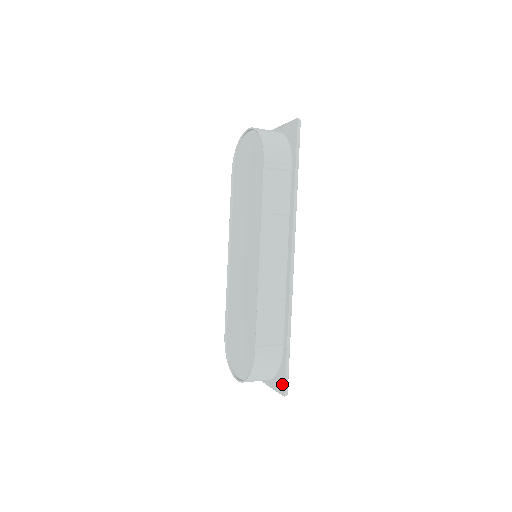
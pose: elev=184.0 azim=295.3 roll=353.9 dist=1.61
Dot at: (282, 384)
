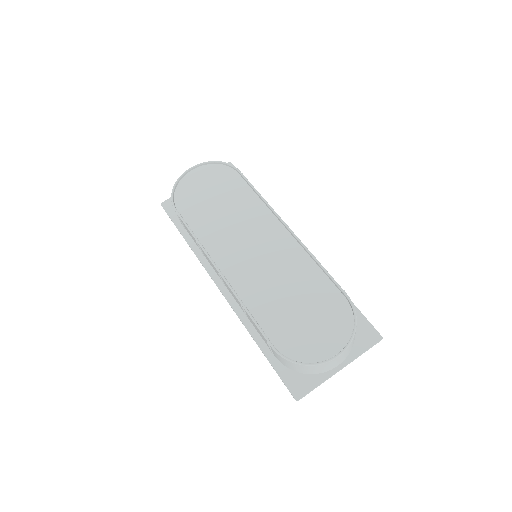
Dot at: (371, 332)
